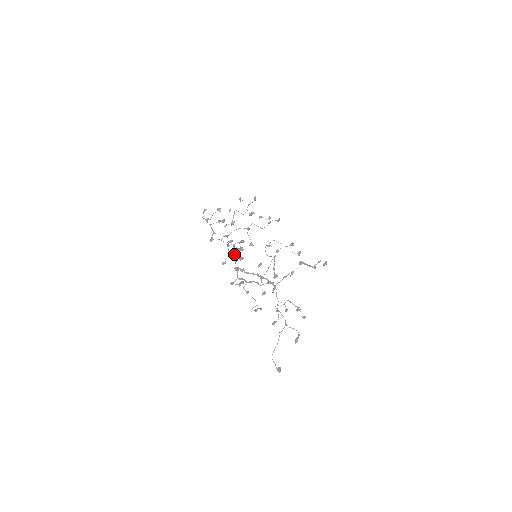
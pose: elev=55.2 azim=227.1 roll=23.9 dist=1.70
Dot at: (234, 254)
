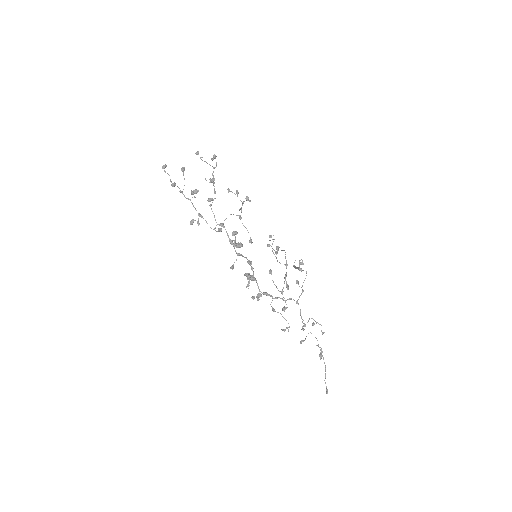
Dot at: (244, 257)
